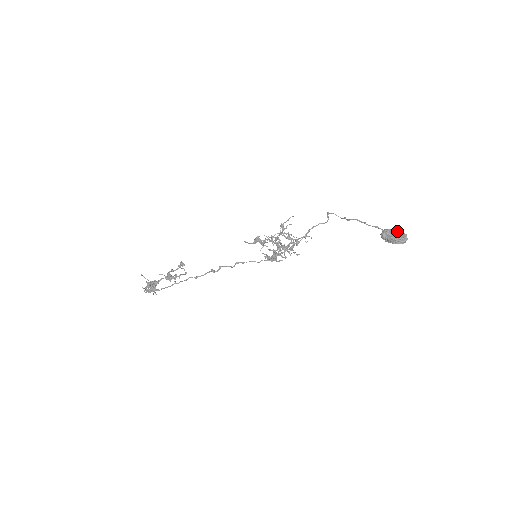
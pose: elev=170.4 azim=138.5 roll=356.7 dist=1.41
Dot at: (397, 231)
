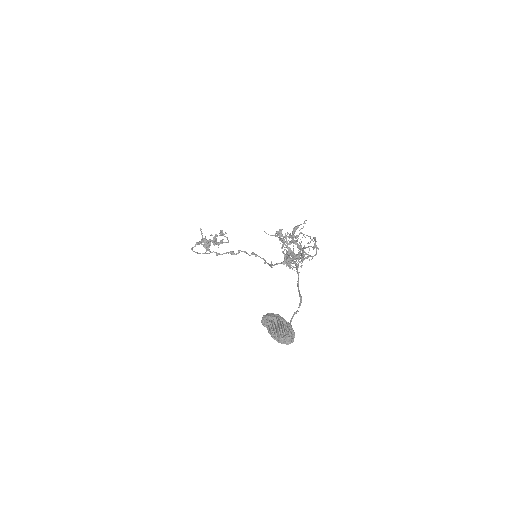
Dot at: (273, 325)
